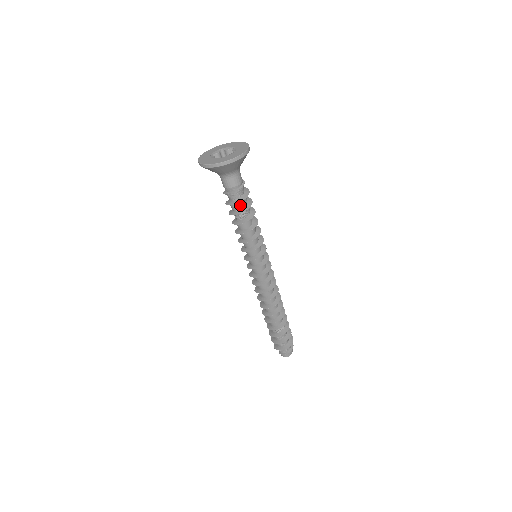
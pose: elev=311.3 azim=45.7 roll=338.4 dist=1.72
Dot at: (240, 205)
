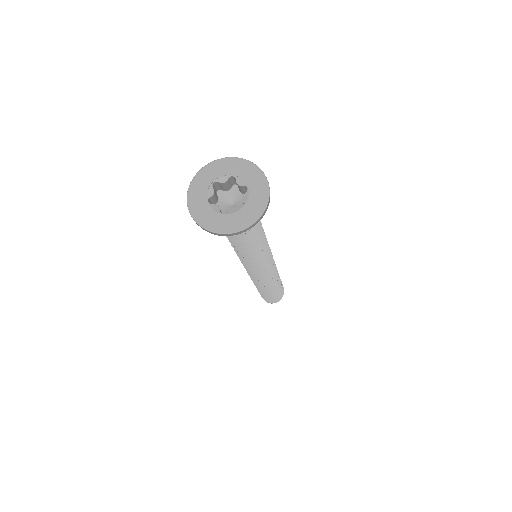
Dot at: occluded
